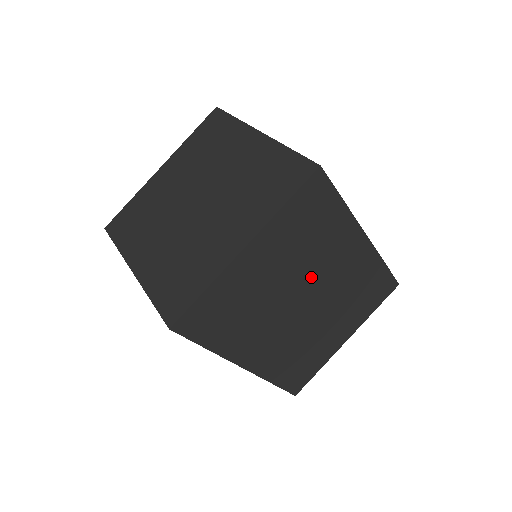
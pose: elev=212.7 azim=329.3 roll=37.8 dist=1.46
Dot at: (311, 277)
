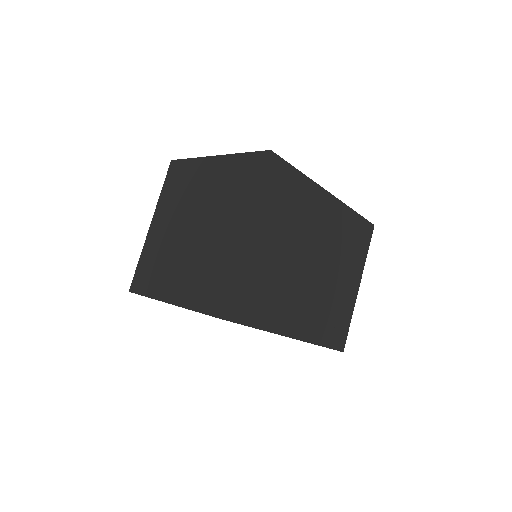
Dot at: (305, 241)
